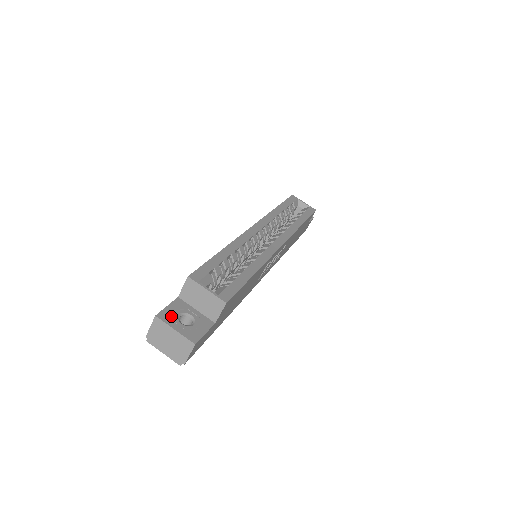
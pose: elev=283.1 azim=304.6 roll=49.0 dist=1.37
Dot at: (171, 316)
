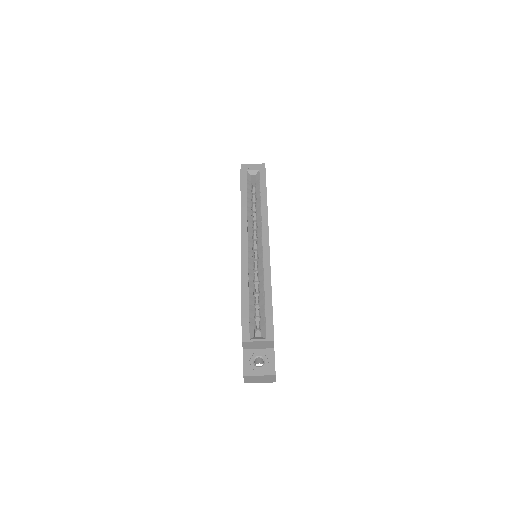
Dot at: (250, 368)
